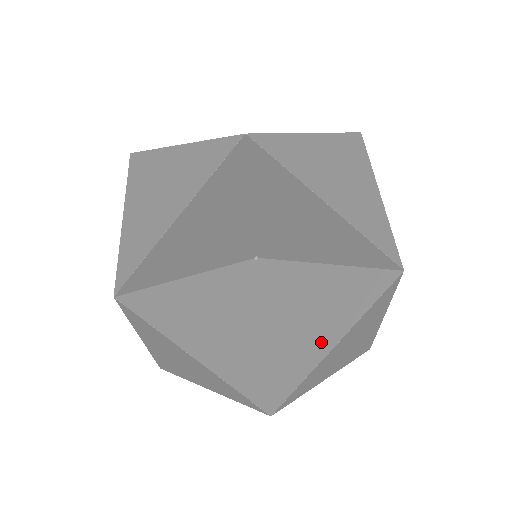
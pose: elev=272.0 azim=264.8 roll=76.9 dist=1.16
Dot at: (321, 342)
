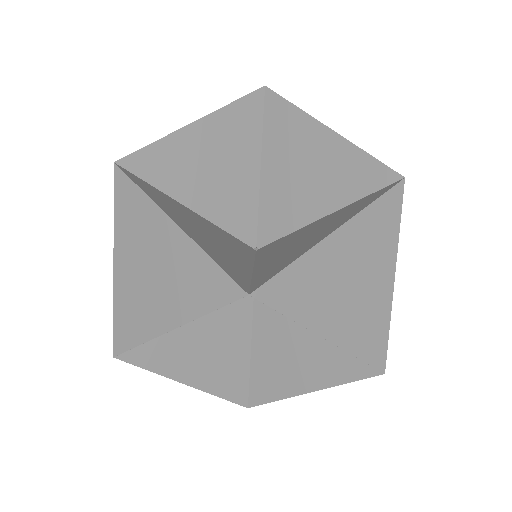
Dot at: (319, 237)
